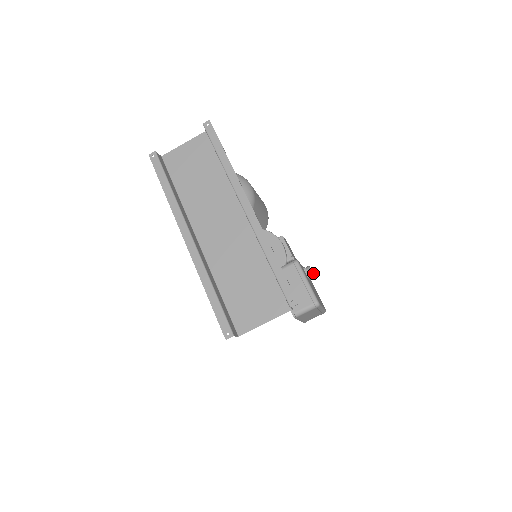
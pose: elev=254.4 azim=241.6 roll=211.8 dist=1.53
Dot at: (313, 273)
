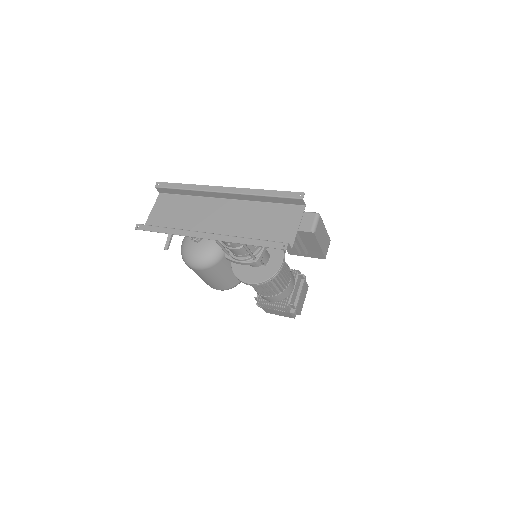
Dot at: occluded
